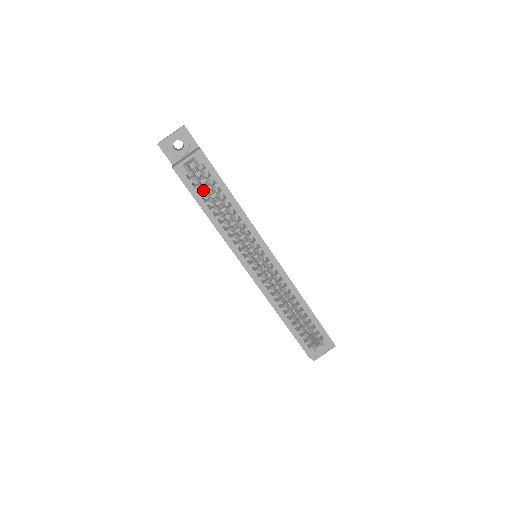
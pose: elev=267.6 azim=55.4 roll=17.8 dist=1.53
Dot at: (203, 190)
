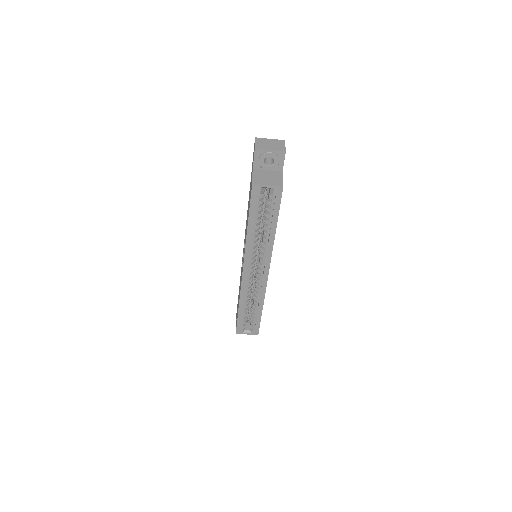
Dot at: (260, 207)
